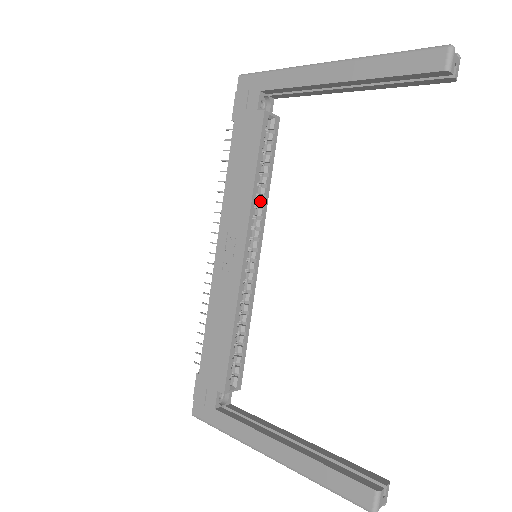
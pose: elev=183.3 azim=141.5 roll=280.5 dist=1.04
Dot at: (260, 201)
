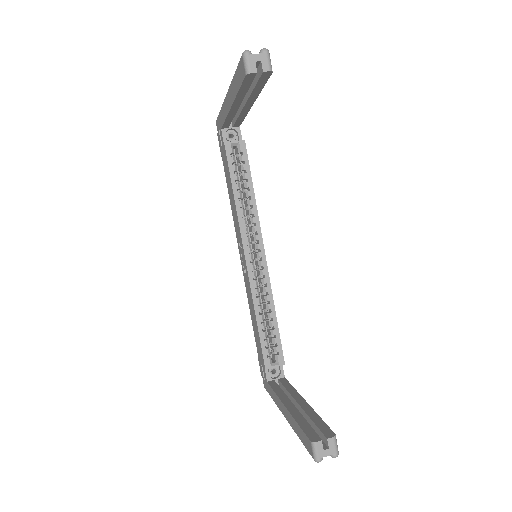
Dot at: (249, 211)
